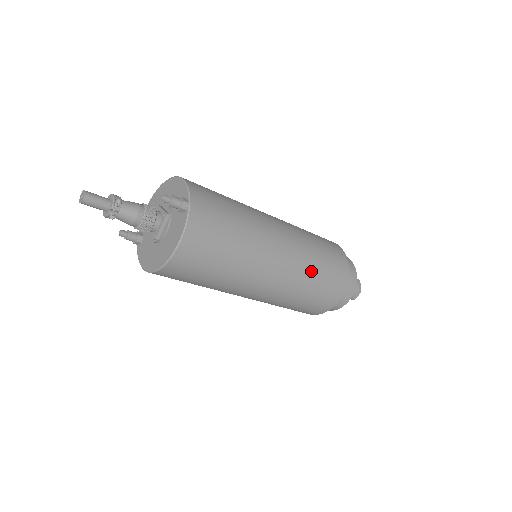
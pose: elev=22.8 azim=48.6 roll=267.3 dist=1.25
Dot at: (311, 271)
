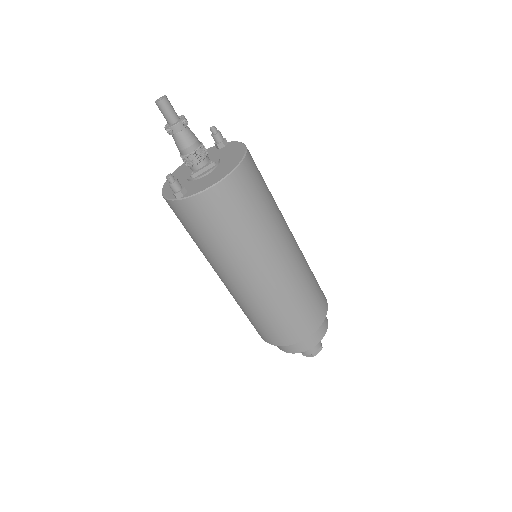
Dot at: occluded
